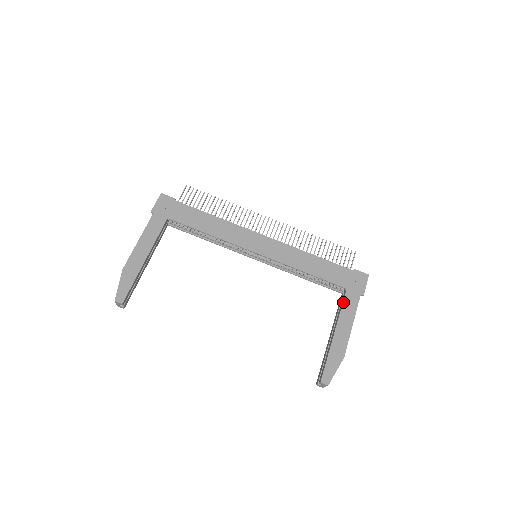
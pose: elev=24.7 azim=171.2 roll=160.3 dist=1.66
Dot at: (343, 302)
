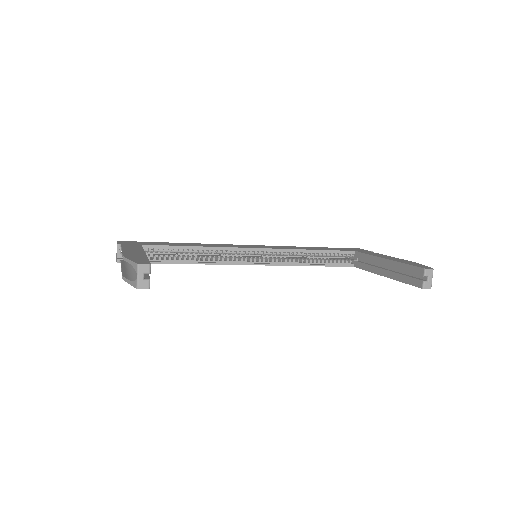
Dot at: (364, 253)
